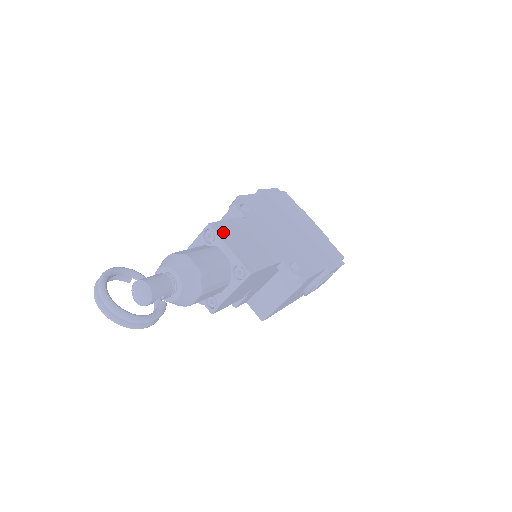
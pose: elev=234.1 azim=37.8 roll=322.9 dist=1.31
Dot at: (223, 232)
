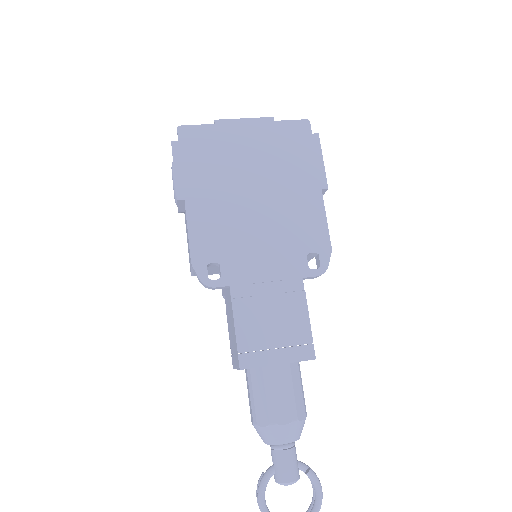
Dot at: (254, 355)
